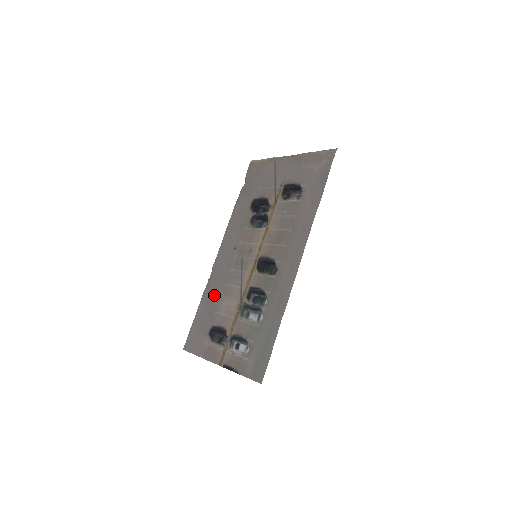
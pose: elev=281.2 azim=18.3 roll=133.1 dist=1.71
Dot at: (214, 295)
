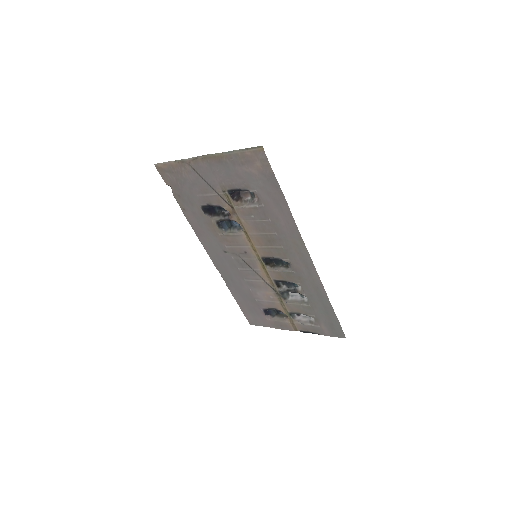
Dot at: (241, 289)
